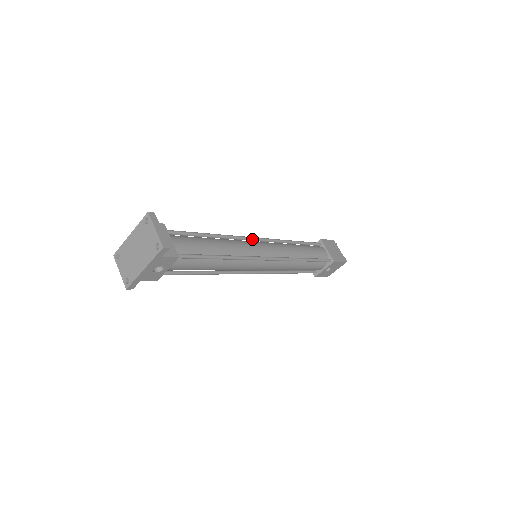
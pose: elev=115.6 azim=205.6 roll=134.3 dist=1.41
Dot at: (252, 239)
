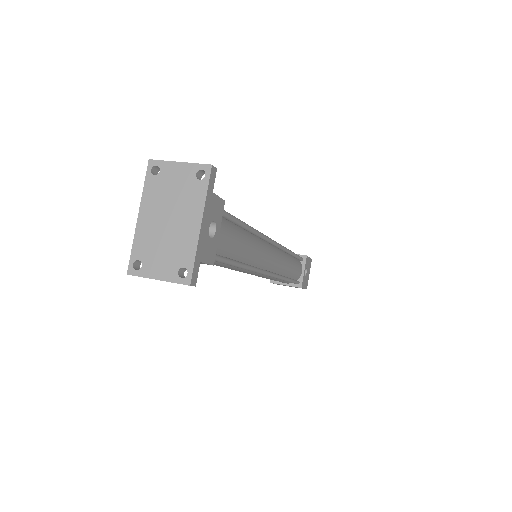
Dot at: occluded
